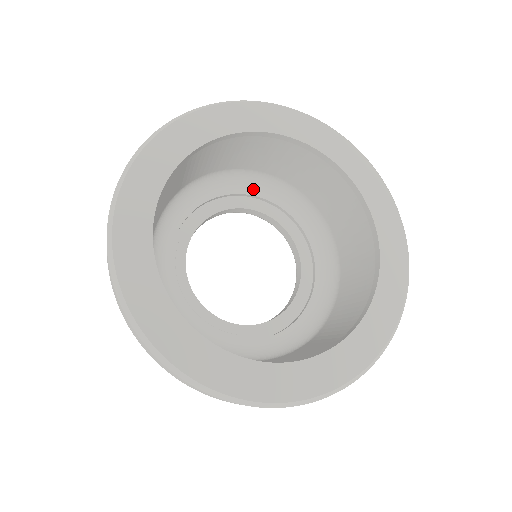
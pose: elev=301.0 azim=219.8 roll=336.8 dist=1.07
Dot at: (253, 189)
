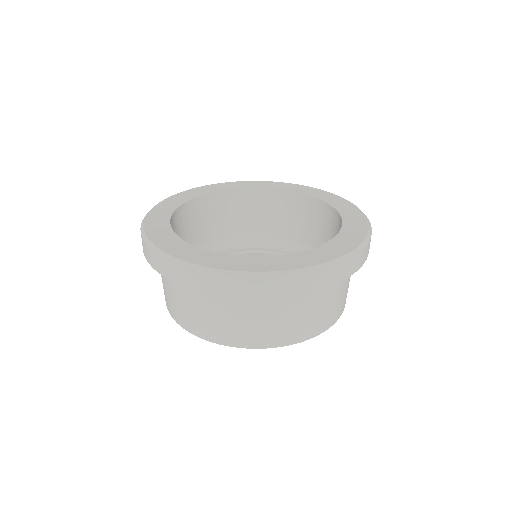
Dot at: occluded
